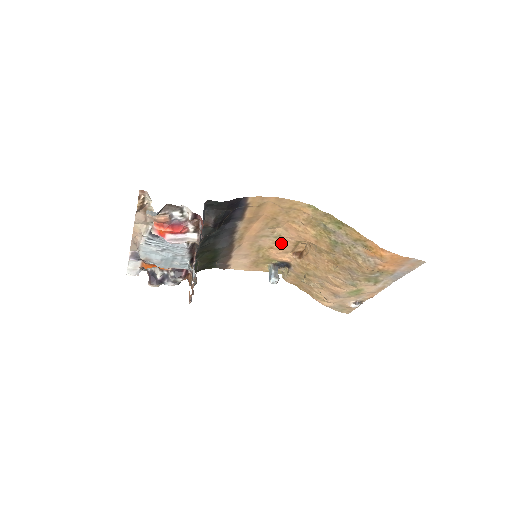
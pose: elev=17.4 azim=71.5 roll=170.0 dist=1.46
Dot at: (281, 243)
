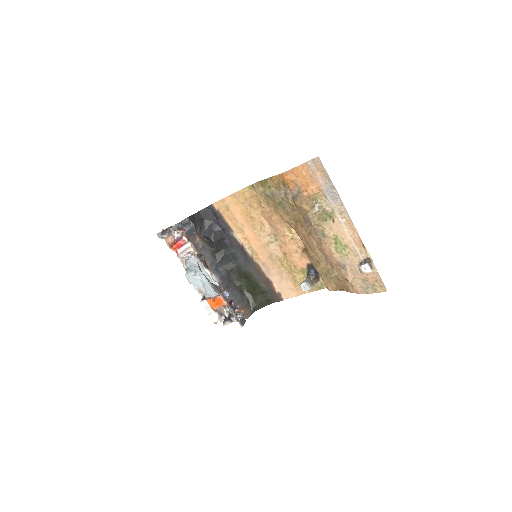
Dot at: (283, 243)
